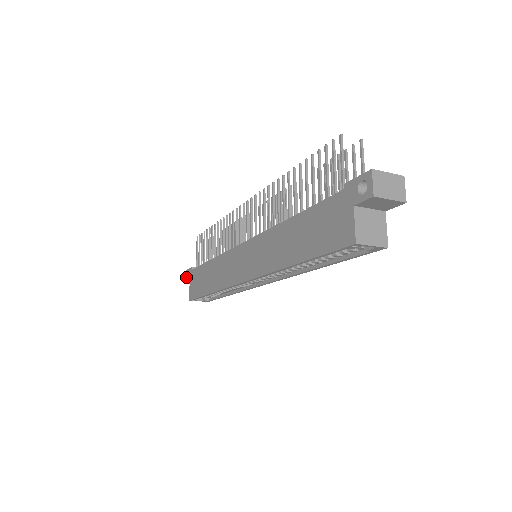
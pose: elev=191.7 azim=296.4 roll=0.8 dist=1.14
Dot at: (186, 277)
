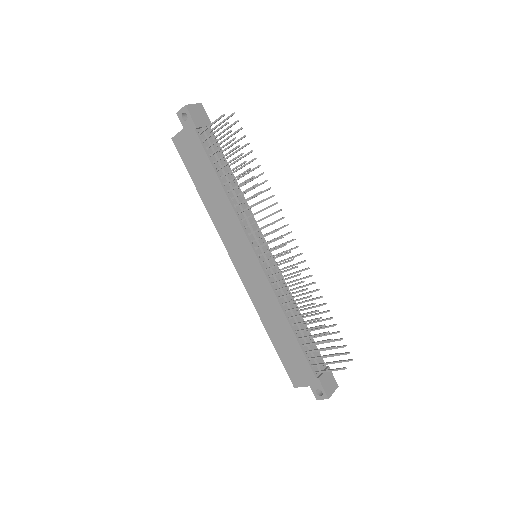
Dot at: (182, 113)
